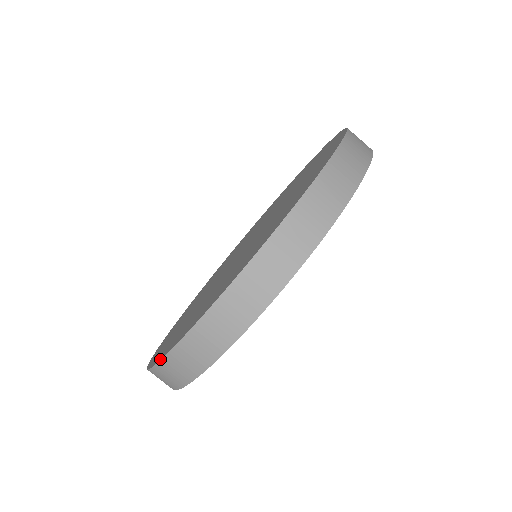
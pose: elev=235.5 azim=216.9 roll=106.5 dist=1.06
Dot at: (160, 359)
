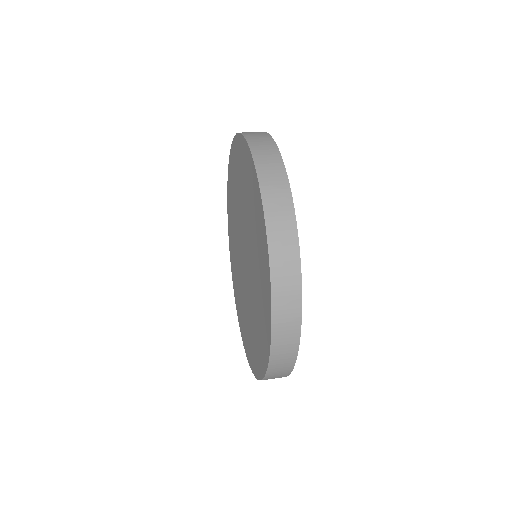
Dot at: (270, 328)
